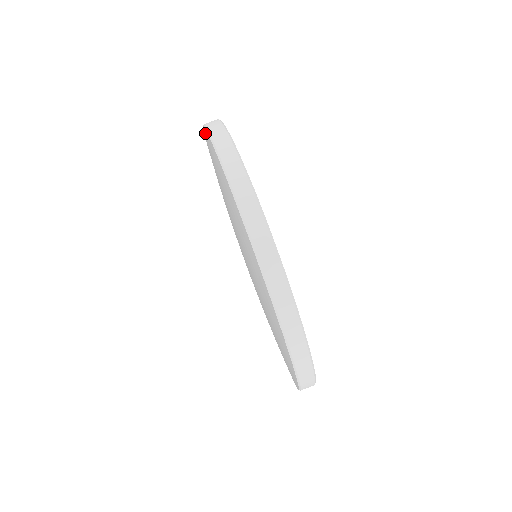
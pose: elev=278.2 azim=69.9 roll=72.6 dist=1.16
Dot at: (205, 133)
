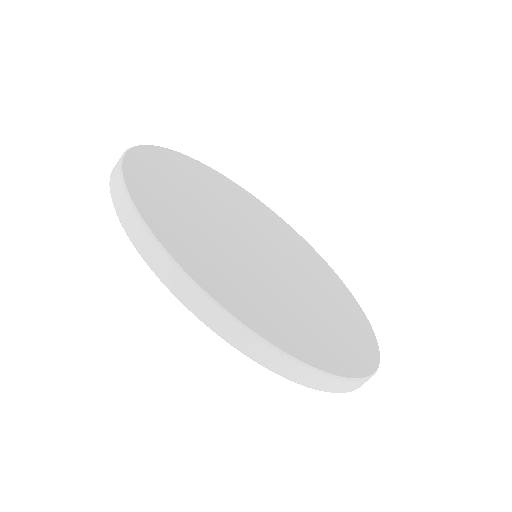
Dot at: occluded
